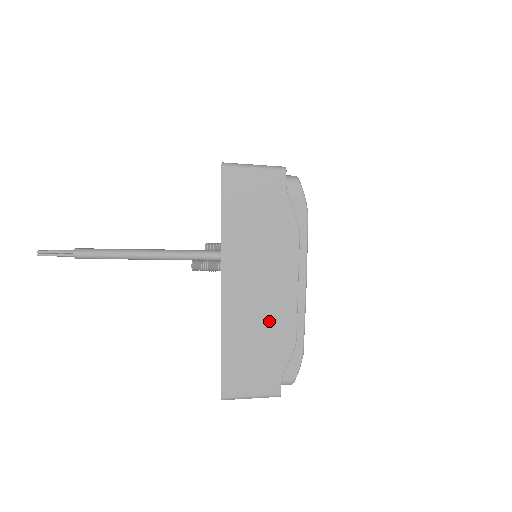
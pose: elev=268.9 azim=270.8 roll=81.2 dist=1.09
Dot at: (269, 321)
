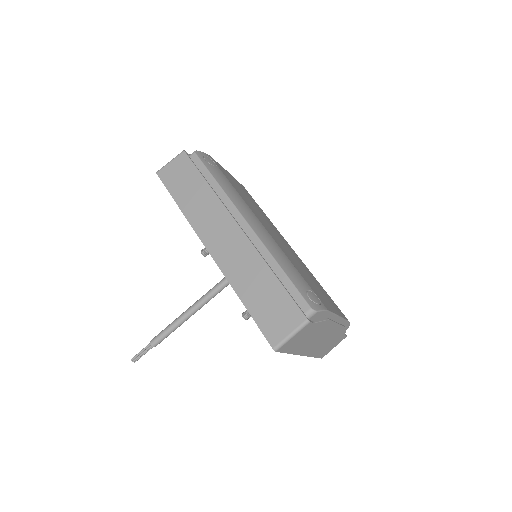
Dot at: (330, 338)
